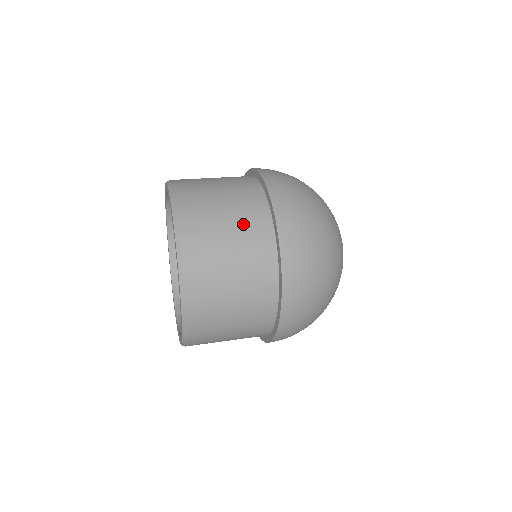
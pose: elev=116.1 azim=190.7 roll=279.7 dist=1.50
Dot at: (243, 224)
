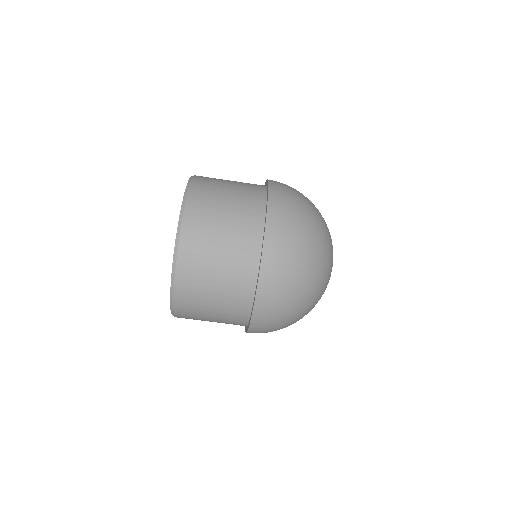
Dot at: (243, 183)
